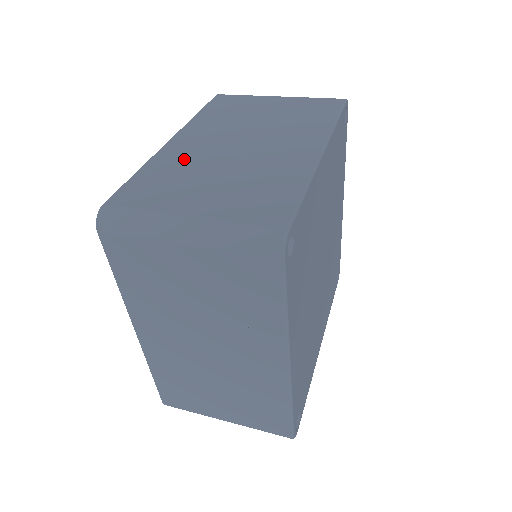
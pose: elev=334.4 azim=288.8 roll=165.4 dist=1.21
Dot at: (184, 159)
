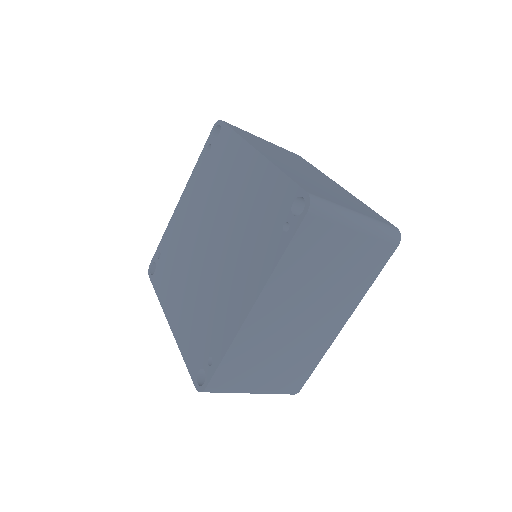
Dot at: (292, 170)
